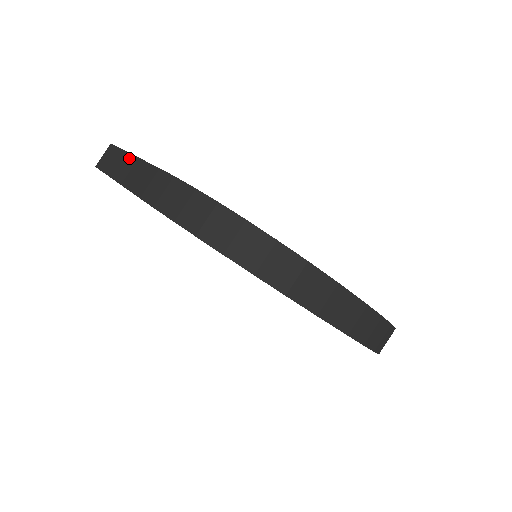
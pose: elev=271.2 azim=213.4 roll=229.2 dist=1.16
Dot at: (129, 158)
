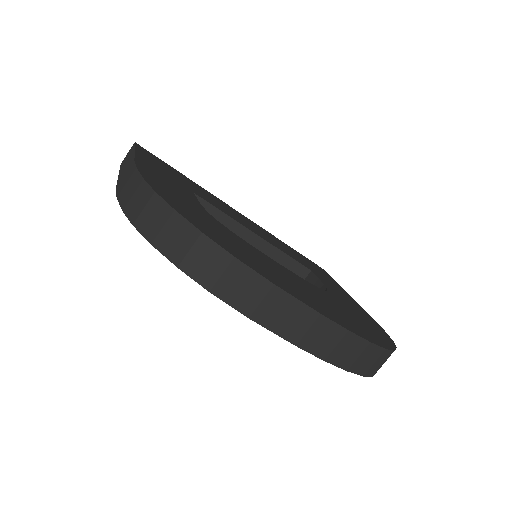
Dot at: (132, 154)
